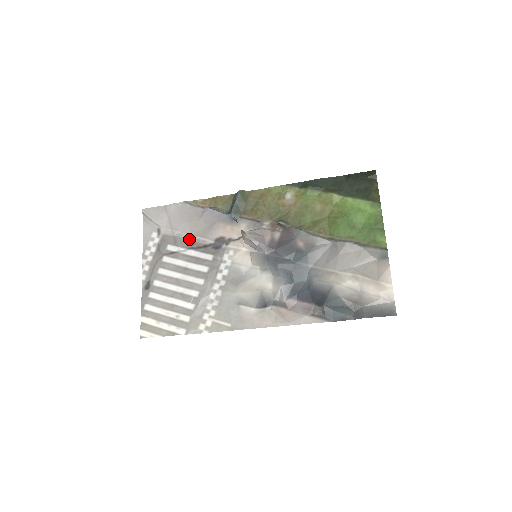
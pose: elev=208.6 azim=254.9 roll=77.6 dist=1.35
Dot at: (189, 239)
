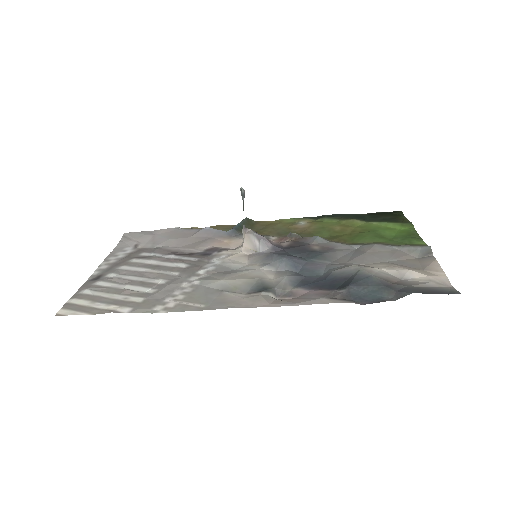
Dot at: (172, 249)
